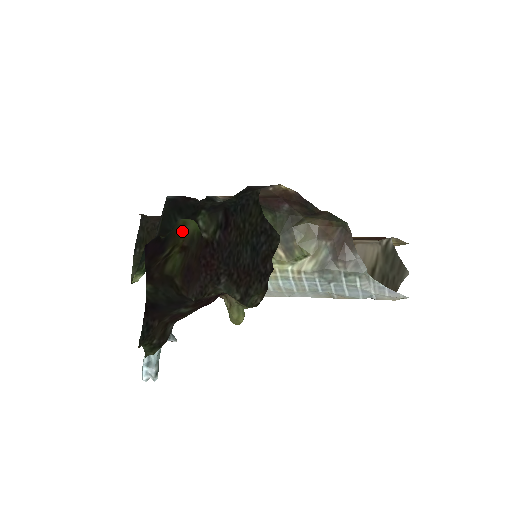
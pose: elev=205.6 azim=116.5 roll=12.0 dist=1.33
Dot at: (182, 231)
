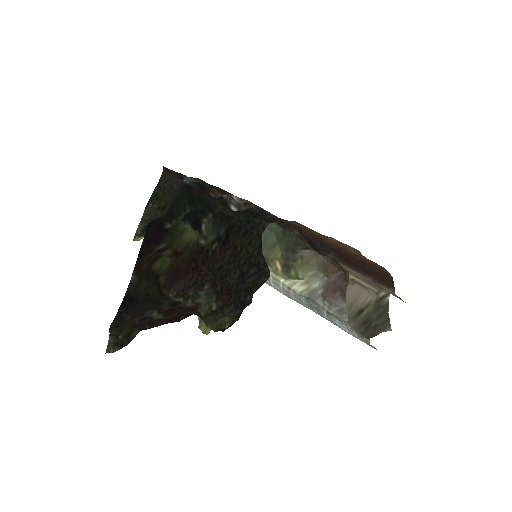
Dot at: (180, 236)
